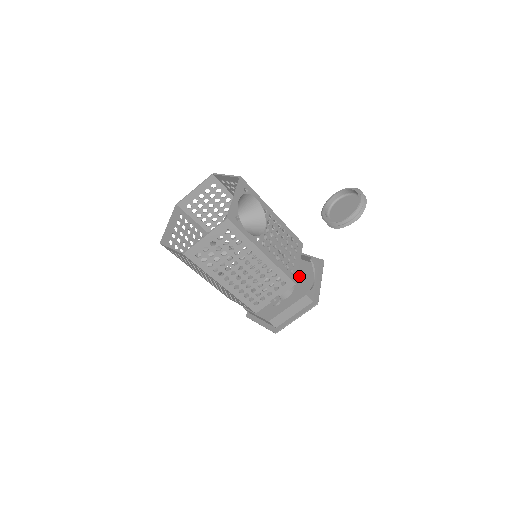
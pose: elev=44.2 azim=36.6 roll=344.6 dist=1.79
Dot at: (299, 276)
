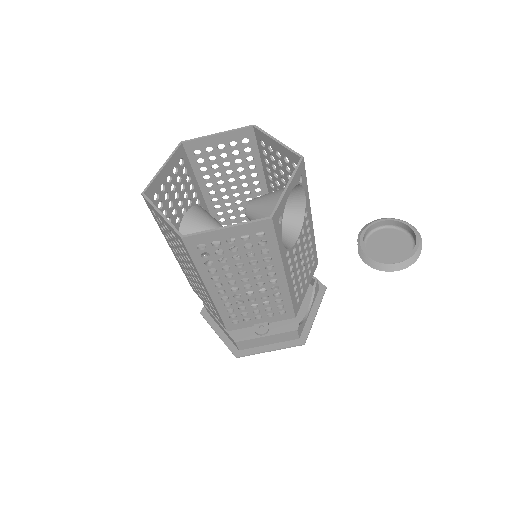
Dot at: occluded
